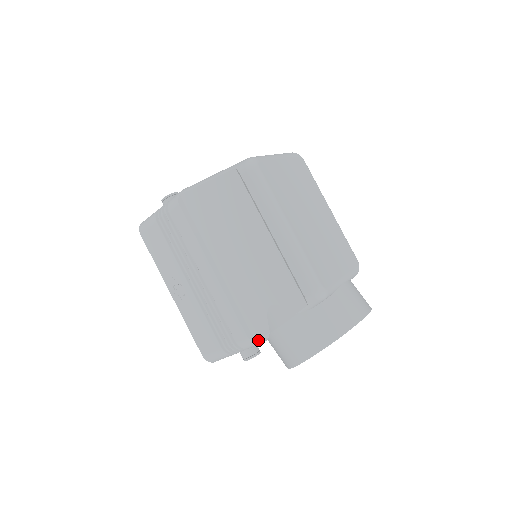
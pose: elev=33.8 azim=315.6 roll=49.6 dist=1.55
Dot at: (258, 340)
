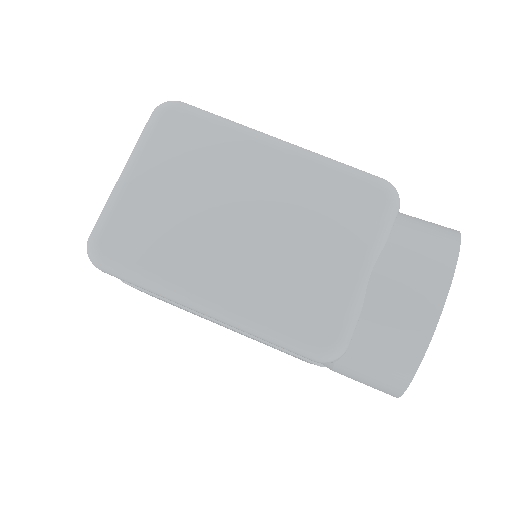
Dot at: occluded
